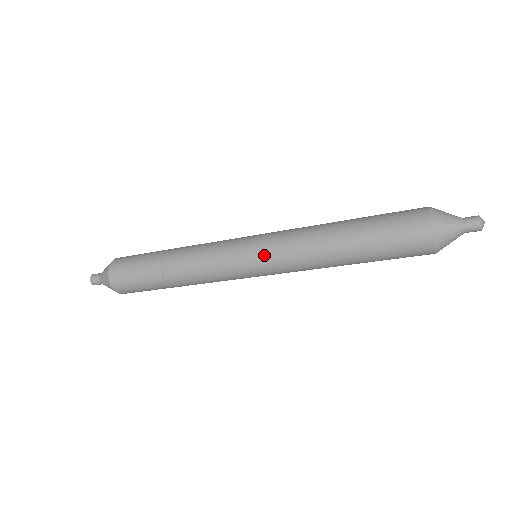
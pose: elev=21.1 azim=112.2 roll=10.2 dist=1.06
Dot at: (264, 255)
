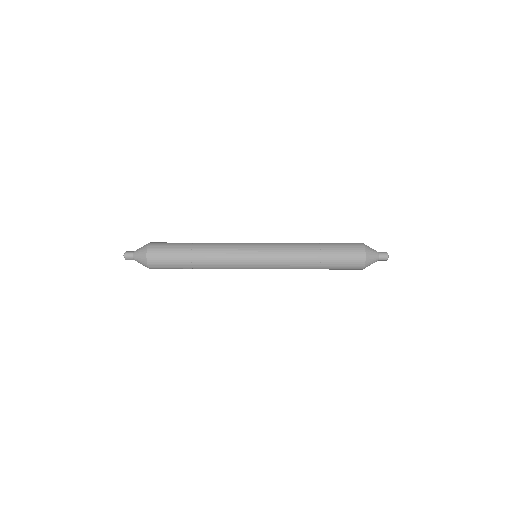
Dot at: (266, 263)
